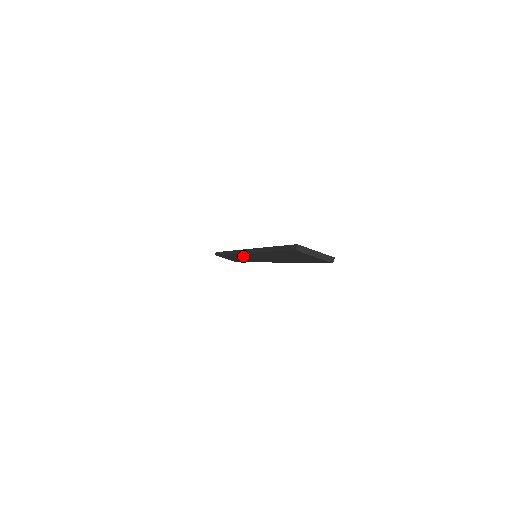
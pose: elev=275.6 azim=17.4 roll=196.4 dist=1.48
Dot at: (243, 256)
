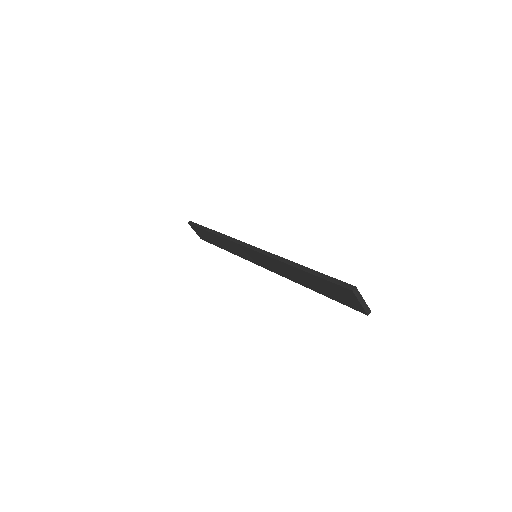
Dot at: (238, 247)
